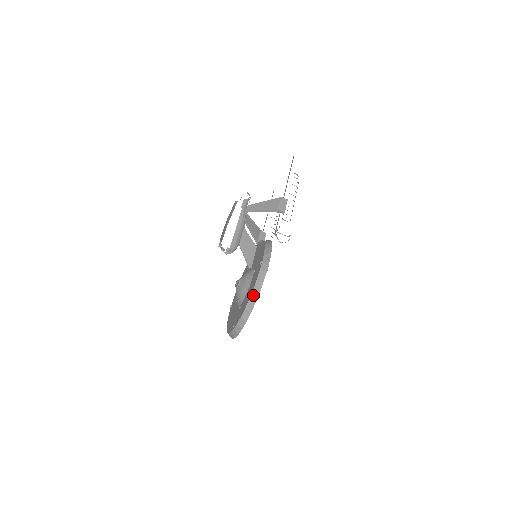
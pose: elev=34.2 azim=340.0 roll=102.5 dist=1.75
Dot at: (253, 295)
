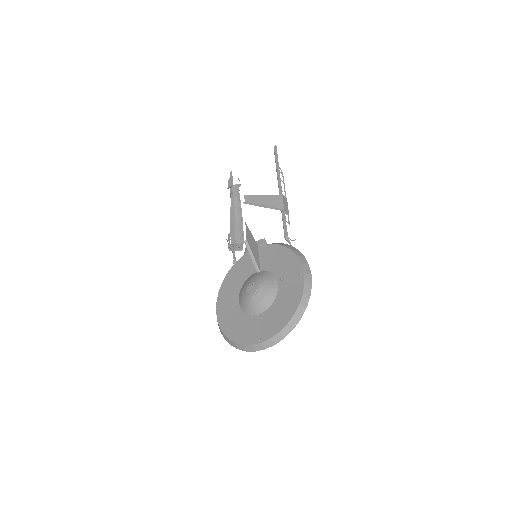
Dot at: (299, 310)
